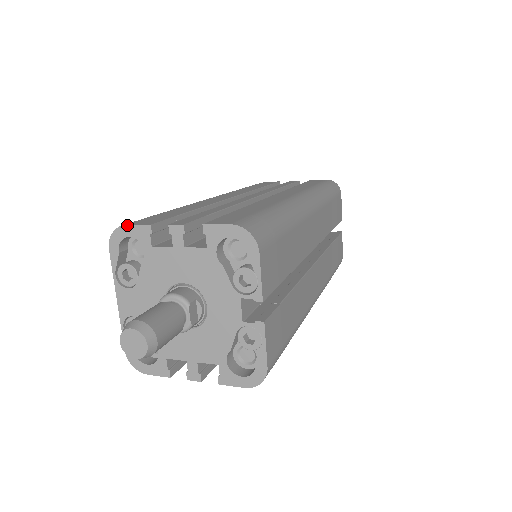
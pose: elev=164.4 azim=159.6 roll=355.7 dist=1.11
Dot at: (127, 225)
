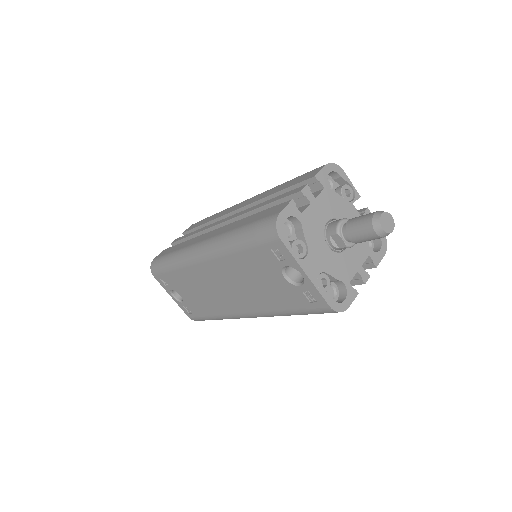
Dot at: (281, 211)
